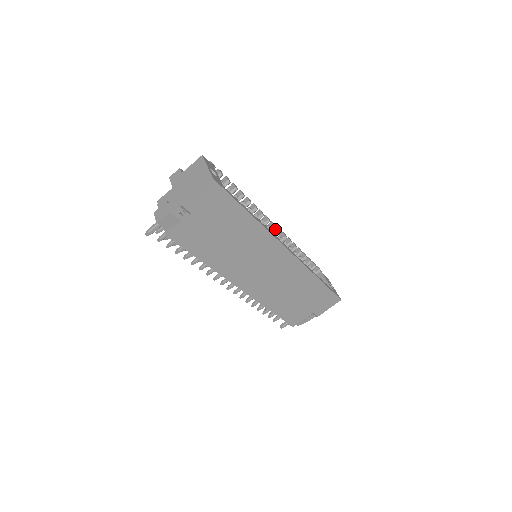
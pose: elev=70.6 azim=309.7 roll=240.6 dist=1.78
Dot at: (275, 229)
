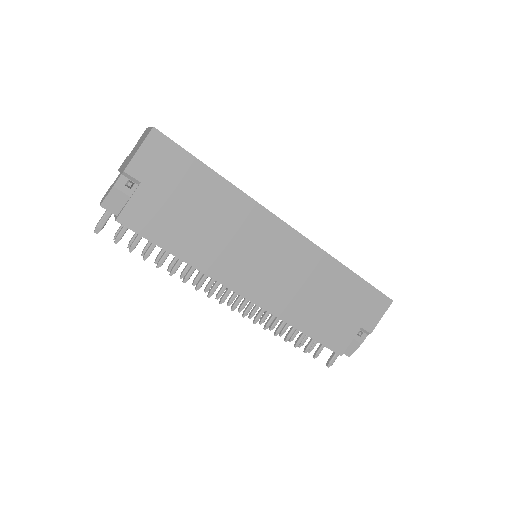
Dot at: occluded
